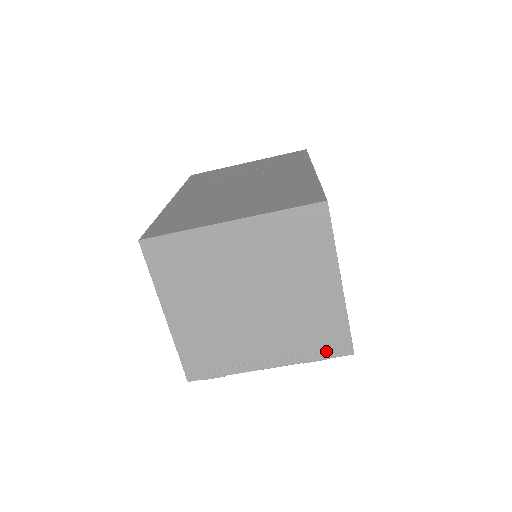
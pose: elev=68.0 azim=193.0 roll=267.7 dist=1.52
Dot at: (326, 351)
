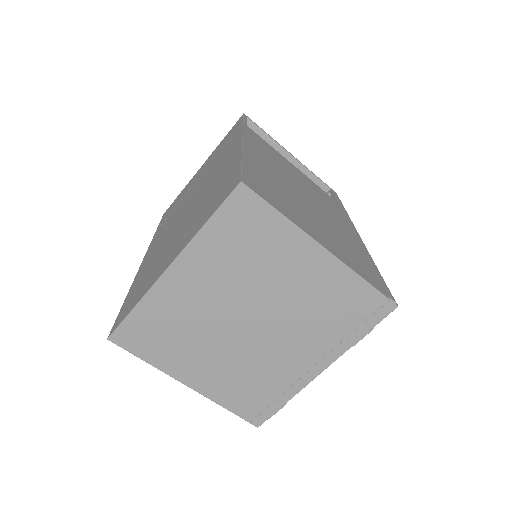
Dot at: (366, 322)
